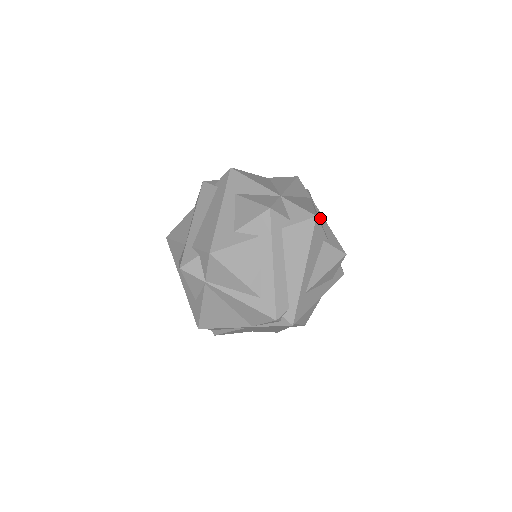
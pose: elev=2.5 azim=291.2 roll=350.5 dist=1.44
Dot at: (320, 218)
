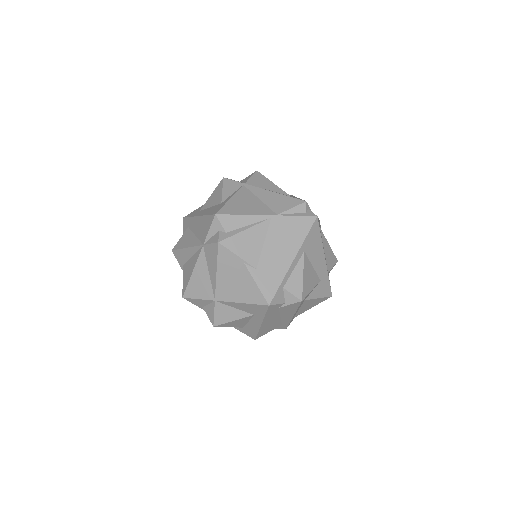
Dot at: occluded
